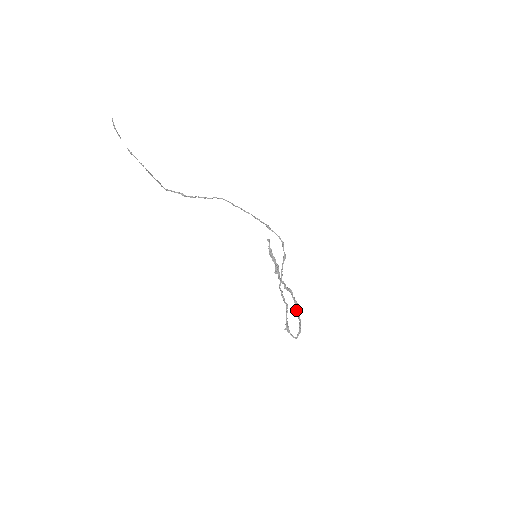
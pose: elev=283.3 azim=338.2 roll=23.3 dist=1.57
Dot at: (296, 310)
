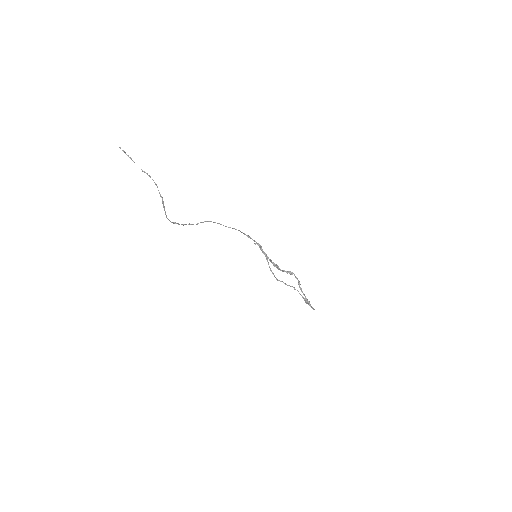
Dot at: (301, 289)
